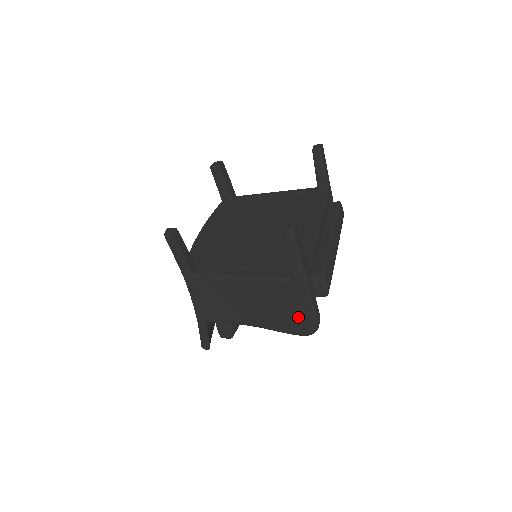
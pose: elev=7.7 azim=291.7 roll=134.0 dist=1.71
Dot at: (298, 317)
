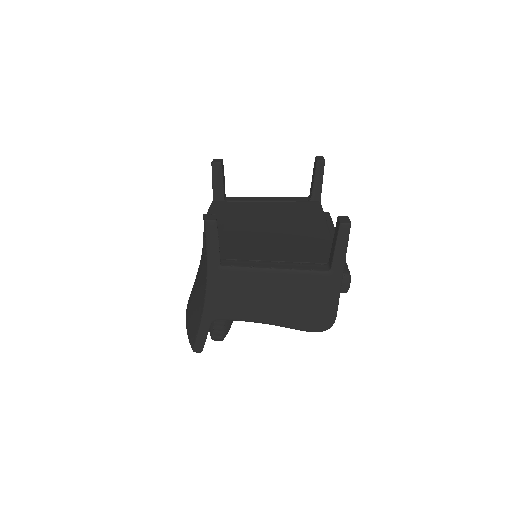
Dot at: (319, 312)
